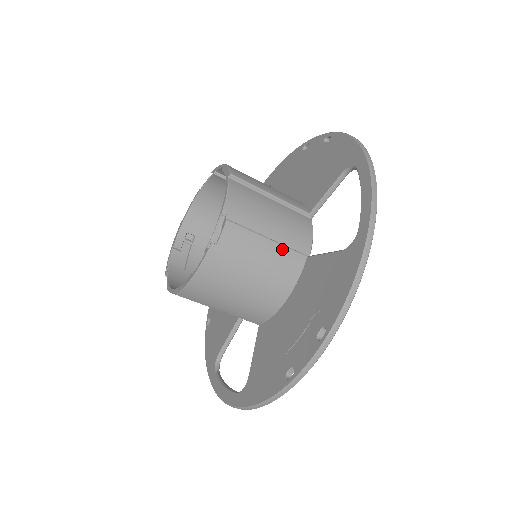
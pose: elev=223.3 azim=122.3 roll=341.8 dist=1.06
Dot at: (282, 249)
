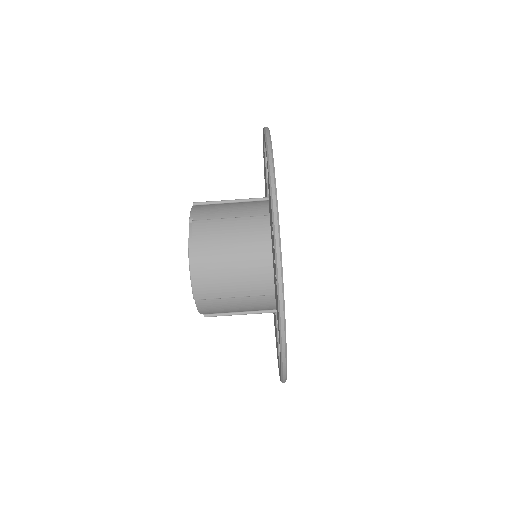
Dot at: (245, 219)
